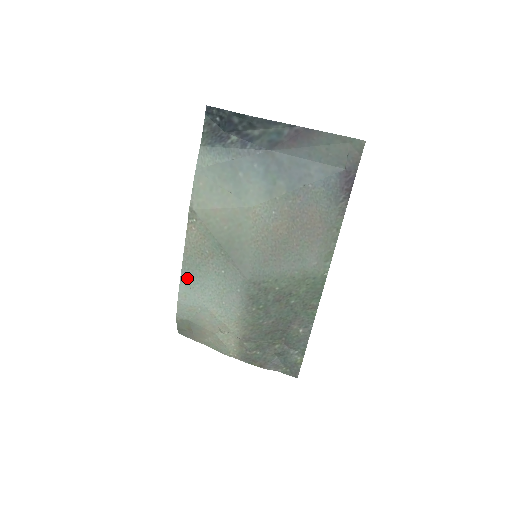
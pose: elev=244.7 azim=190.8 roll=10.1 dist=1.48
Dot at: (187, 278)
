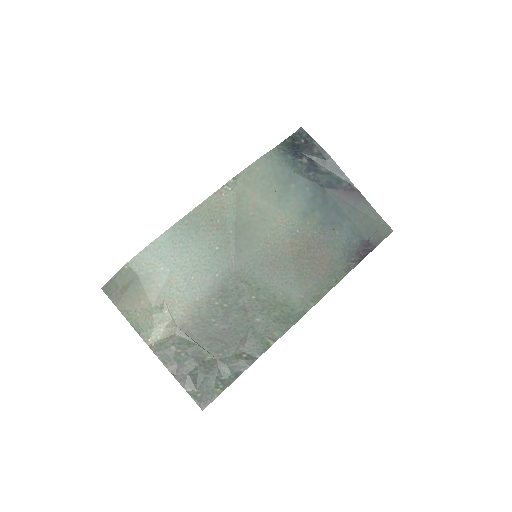
Dot at: (178, 231)
